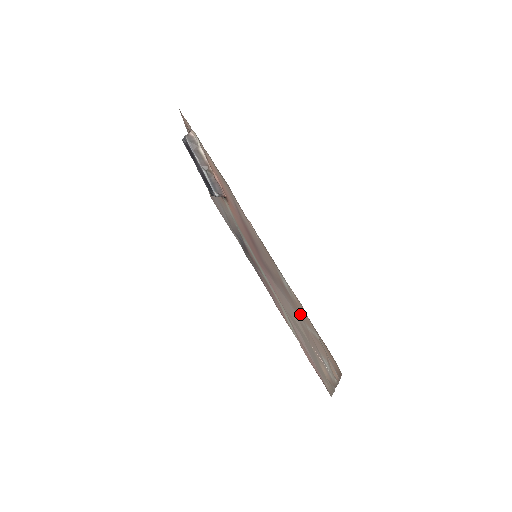
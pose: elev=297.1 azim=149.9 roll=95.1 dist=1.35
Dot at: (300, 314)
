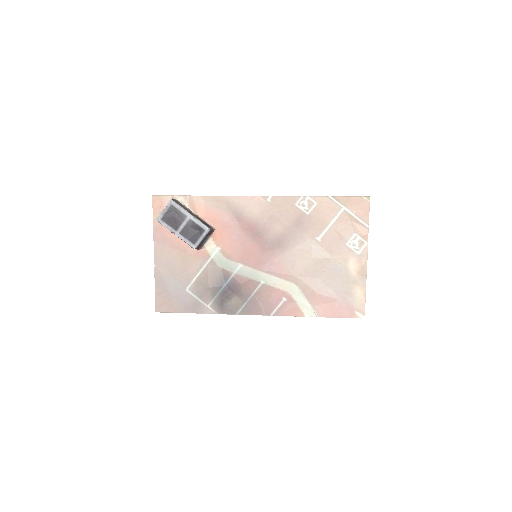
Dot at: (322, 220)
